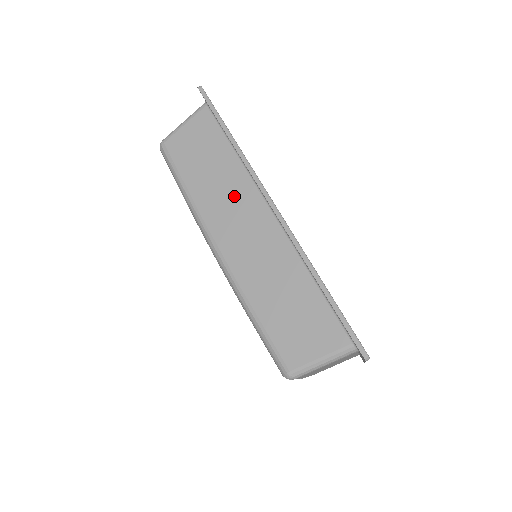
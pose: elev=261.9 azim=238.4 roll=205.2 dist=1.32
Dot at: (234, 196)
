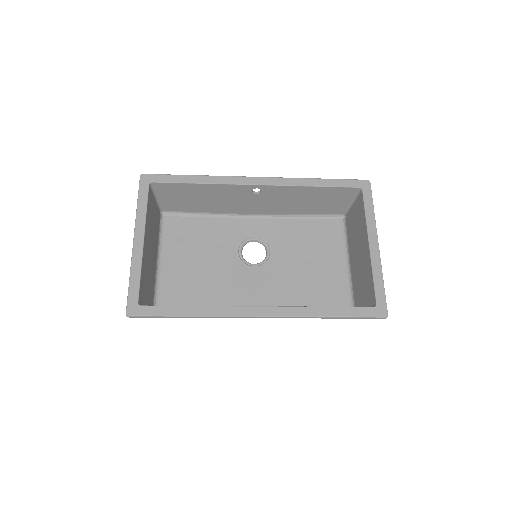
Dot at: occluded
